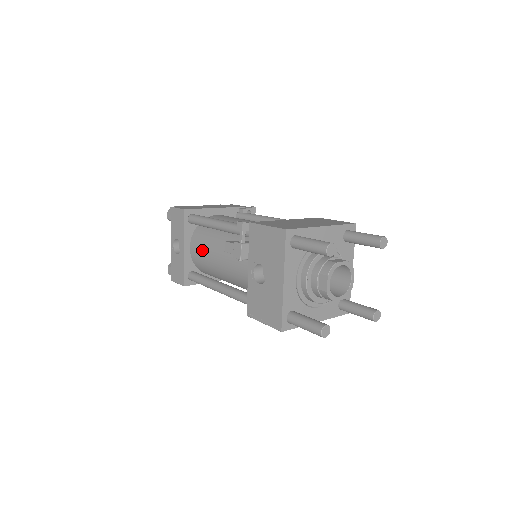
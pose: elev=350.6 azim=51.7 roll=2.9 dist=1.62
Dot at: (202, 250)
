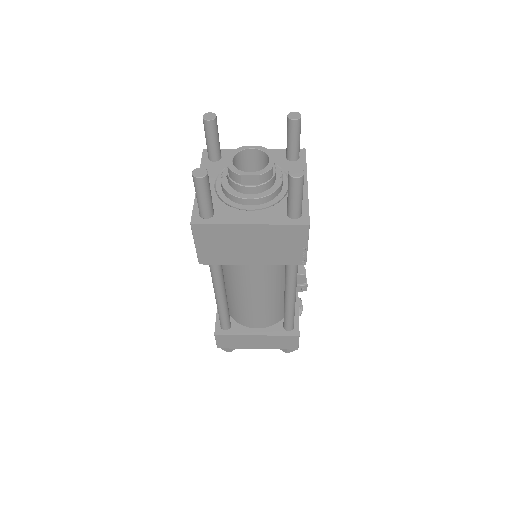
Dot at: occluded
